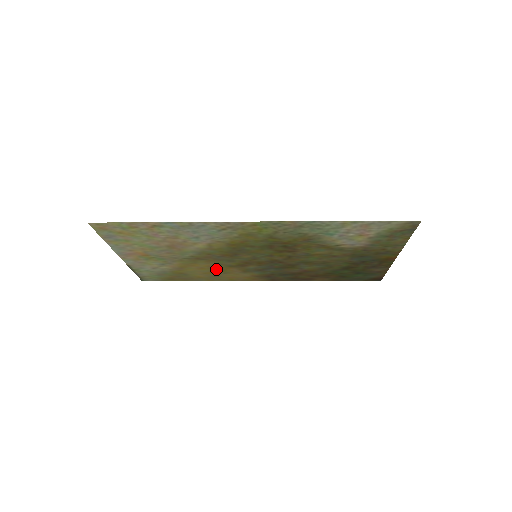
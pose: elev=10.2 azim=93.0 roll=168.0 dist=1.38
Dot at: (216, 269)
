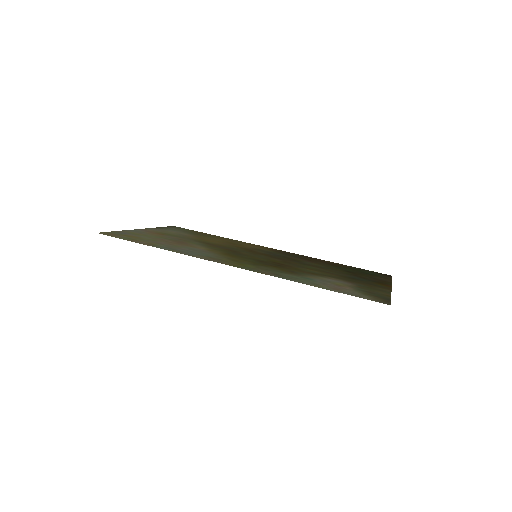
Dot at: (230, 243)
